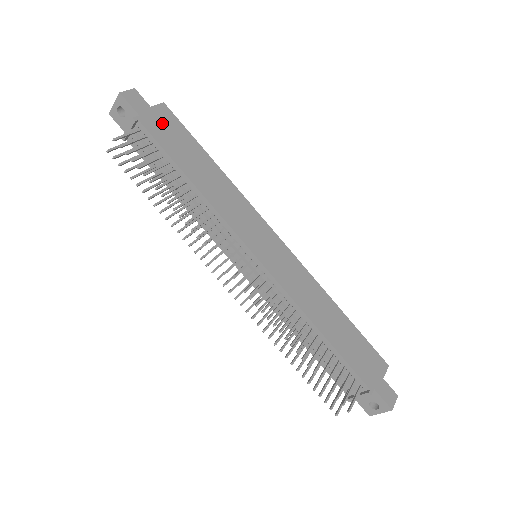
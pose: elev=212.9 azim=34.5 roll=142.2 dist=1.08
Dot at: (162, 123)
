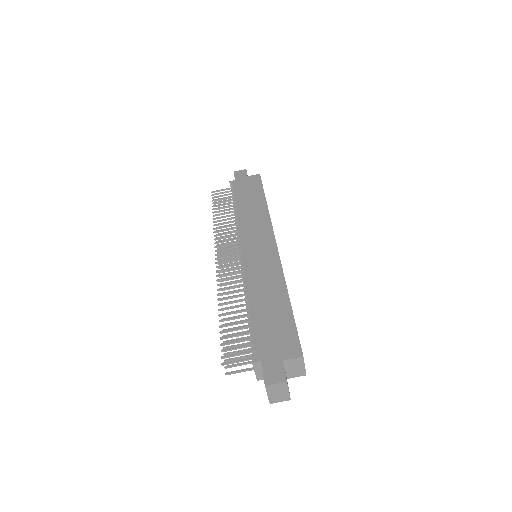
Dot at: (247, 183)
